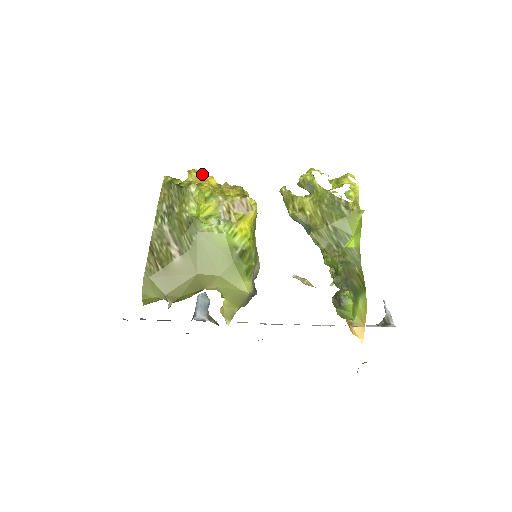
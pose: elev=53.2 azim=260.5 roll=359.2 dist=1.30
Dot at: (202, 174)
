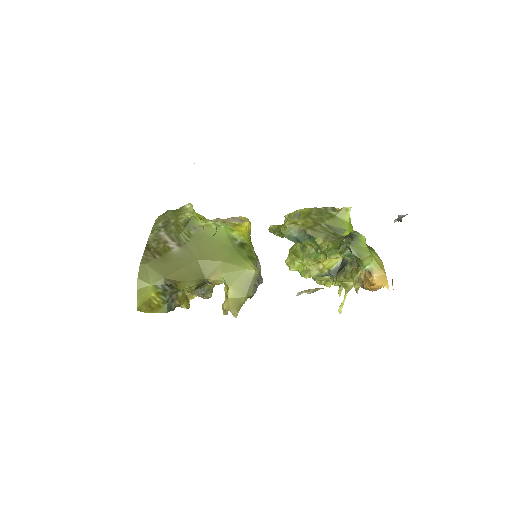
Dot at: occluded
